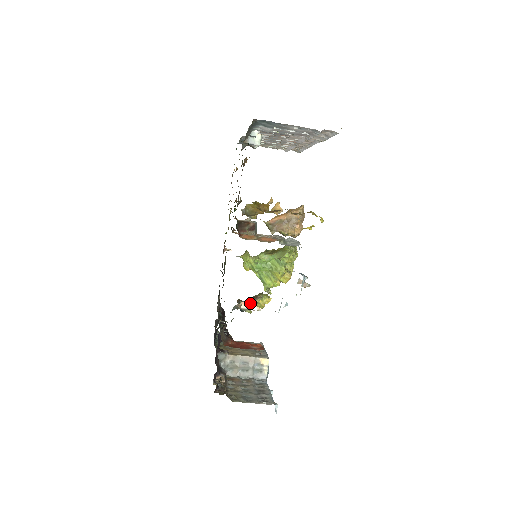
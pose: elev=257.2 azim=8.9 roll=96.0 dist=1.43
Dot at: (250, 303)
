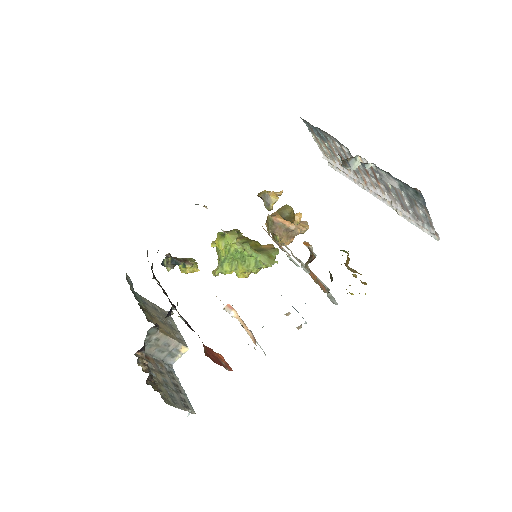
Dot at: (233, 308)
